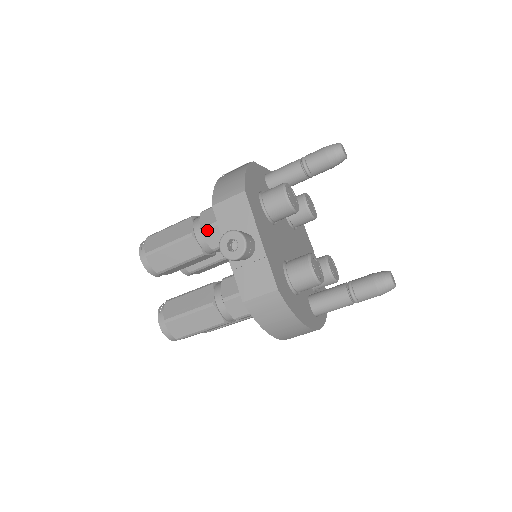
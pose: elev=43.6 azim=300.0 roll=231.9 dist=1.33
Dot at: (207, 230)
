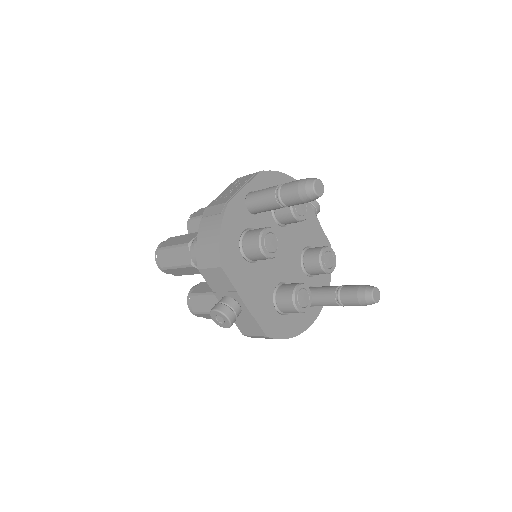
Dot at: occluded
